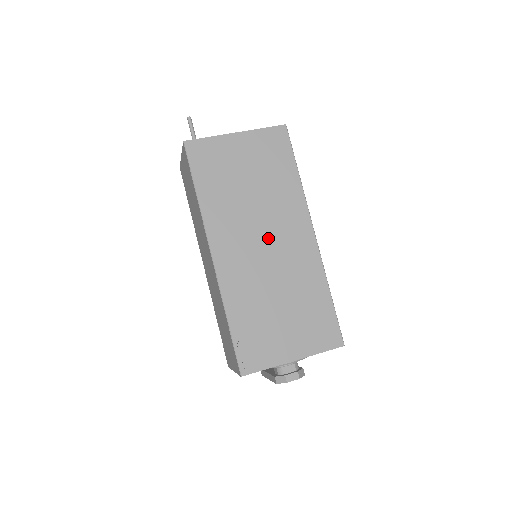
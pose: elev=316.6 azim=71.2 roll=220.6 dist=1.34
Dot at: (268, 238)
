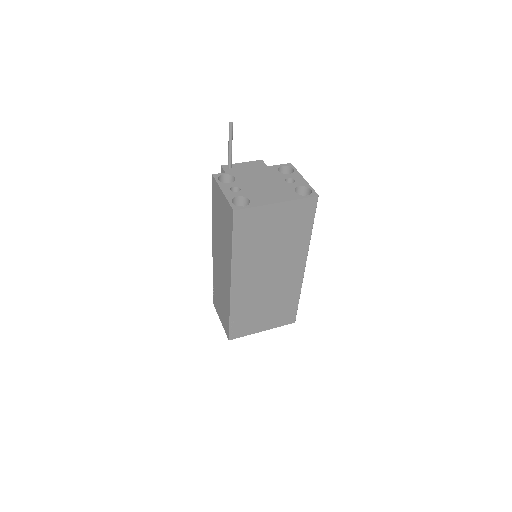
Dot at: (273, 272)
